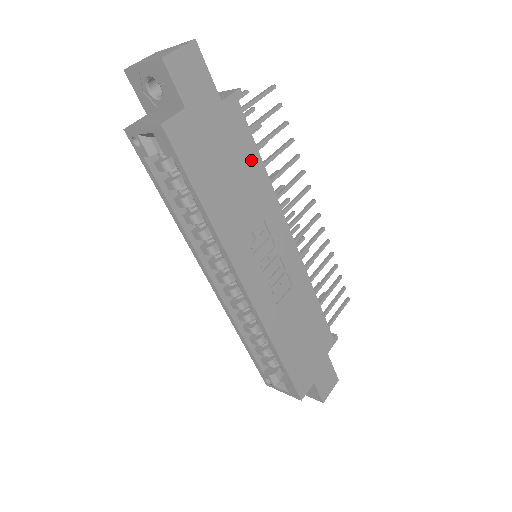
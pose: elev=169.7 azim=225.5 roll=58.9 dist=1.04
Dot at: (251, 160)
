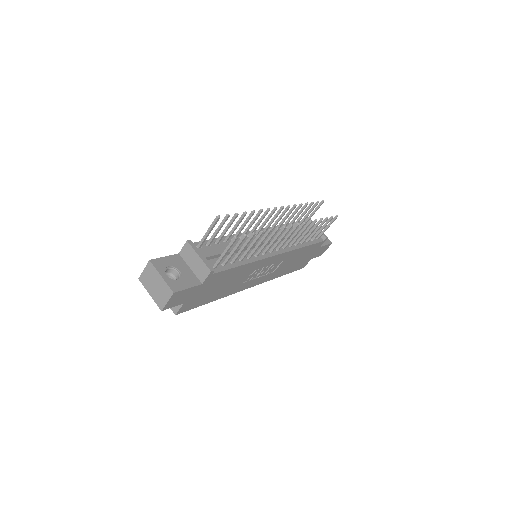
Dot at: (233, 272)
